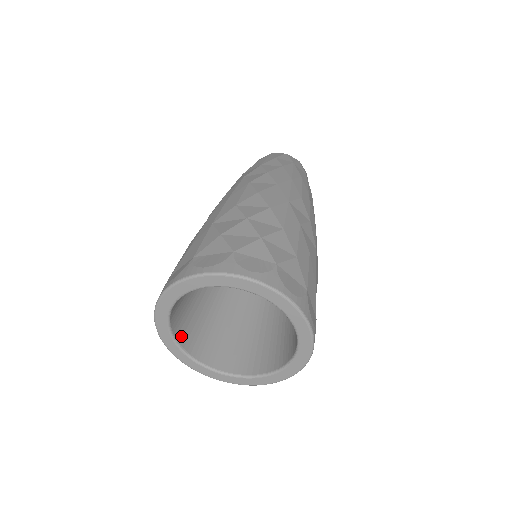
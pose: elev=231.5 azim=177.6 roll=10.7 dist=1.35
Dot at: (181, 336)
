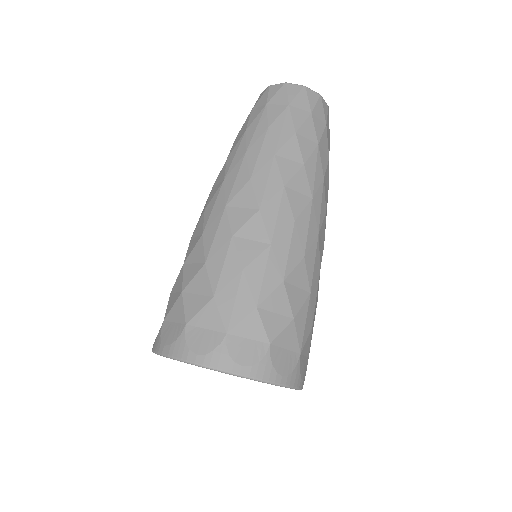
Dot at: occluded
